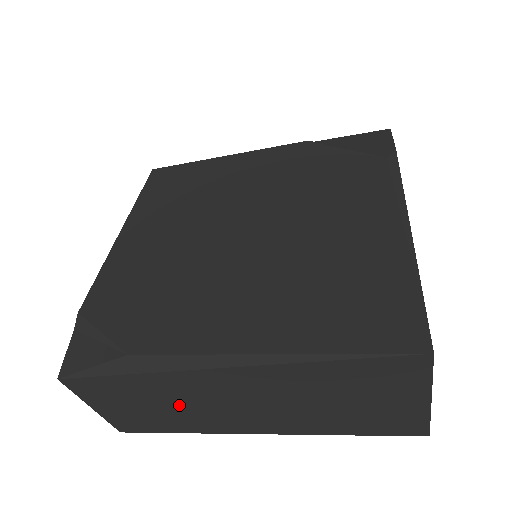
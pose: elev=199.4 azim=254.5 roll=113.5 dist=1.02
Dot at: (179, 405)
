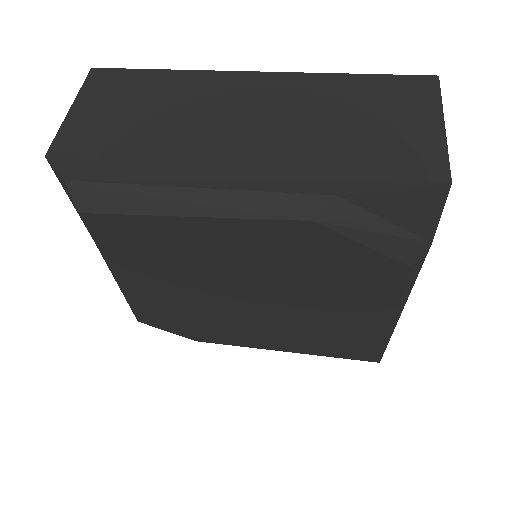
Dot at: occluded
